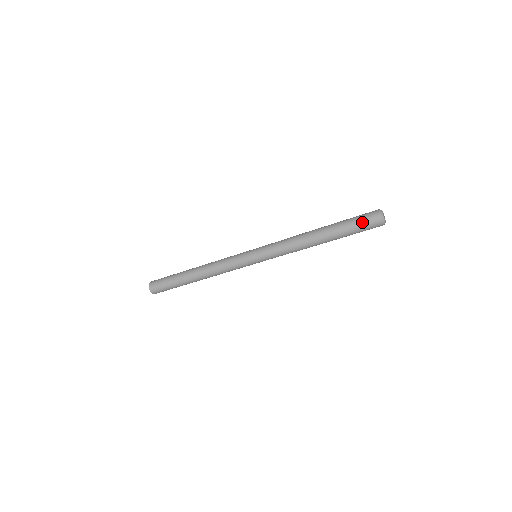
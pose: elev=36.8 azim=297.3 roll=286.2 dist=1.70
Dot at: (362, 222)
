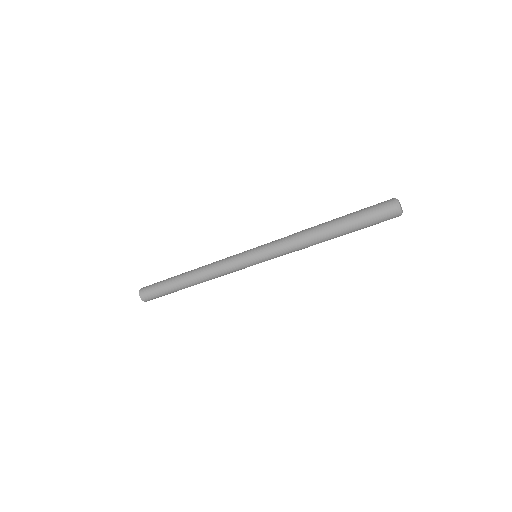
Dot at: (377, 219)
